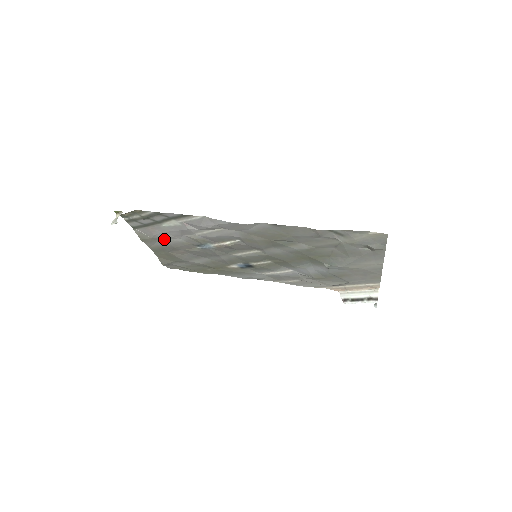
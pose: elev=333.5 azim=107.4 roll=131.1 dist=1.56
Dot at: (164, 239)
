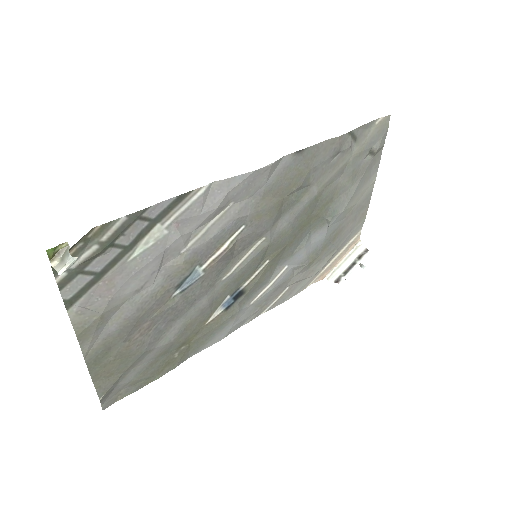
Dot at: (123, 304)
